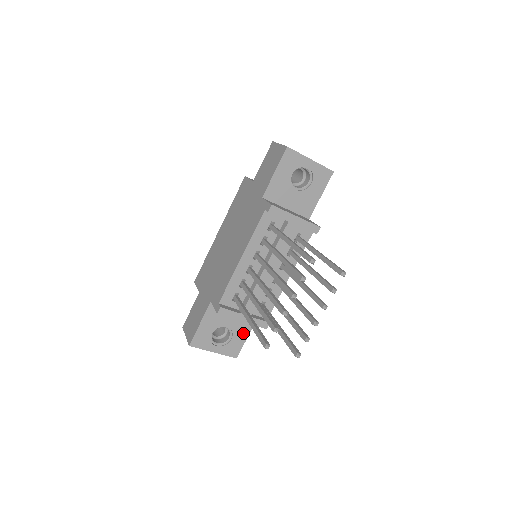
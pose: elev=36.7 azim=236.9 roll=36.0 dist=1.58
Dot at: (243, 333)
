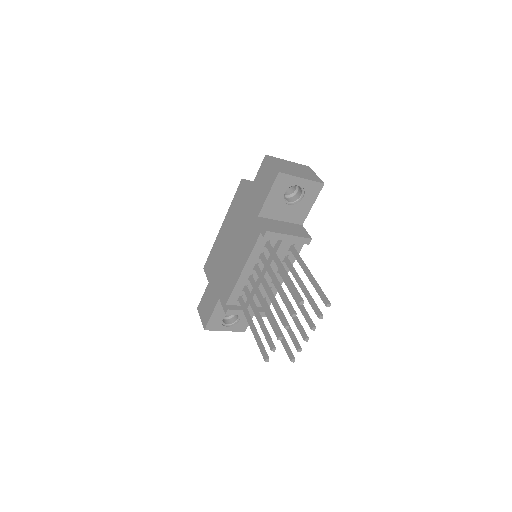
Dot at: occluded
